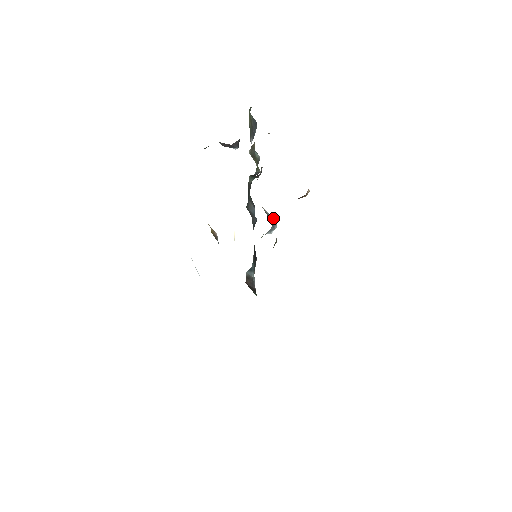
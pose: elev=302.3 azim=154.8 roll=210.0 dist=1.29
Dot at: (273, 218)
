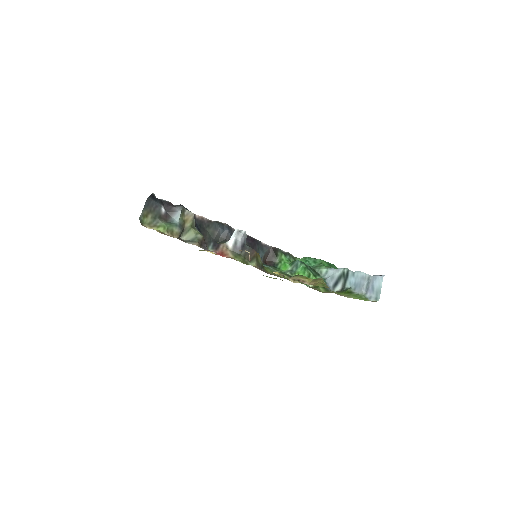
Dot at: (239, 235)
